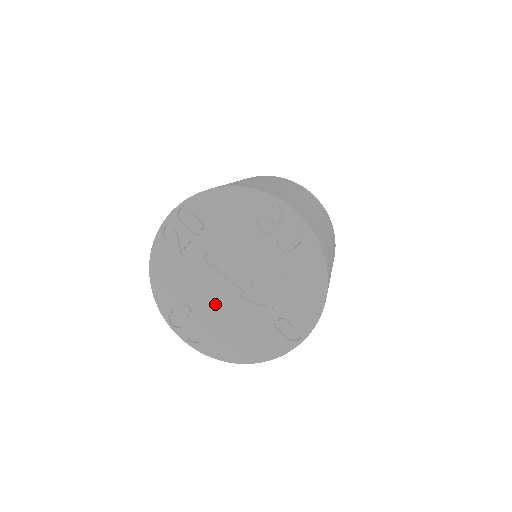
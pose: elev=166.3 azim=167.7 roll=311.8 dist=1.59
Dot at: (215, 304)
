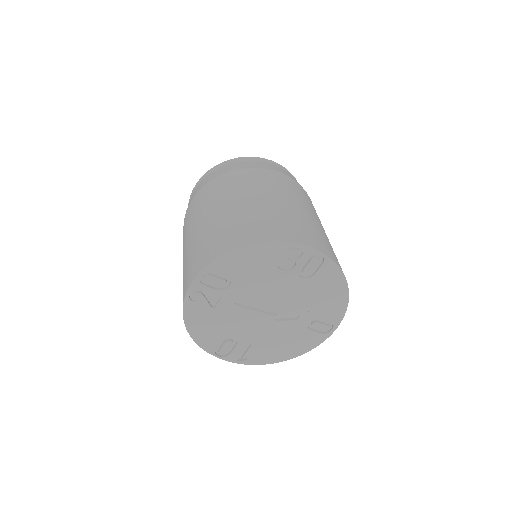
Dot at: (254, 331)
